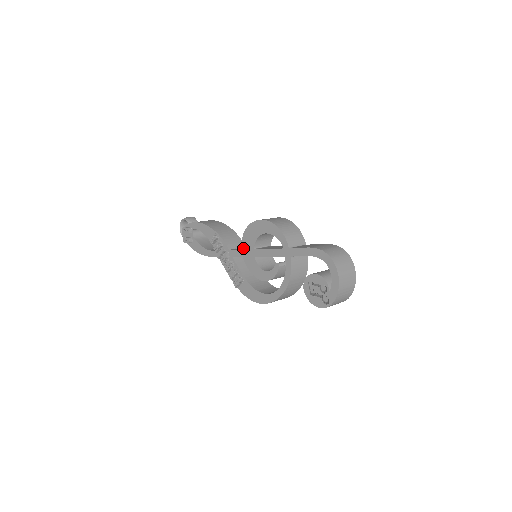
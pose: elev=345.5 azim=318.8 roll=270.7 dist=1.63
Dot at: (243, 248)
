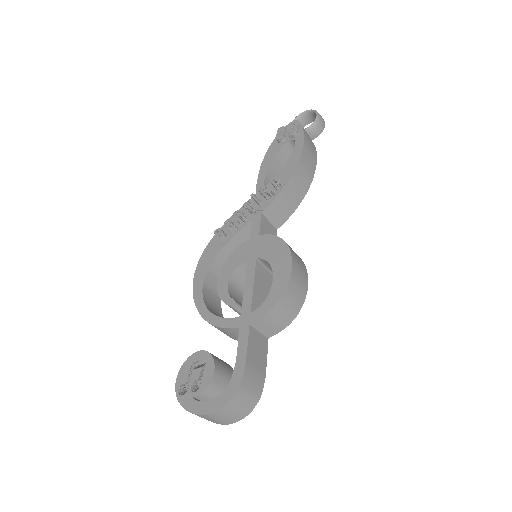
Dot at: (260, 238)
